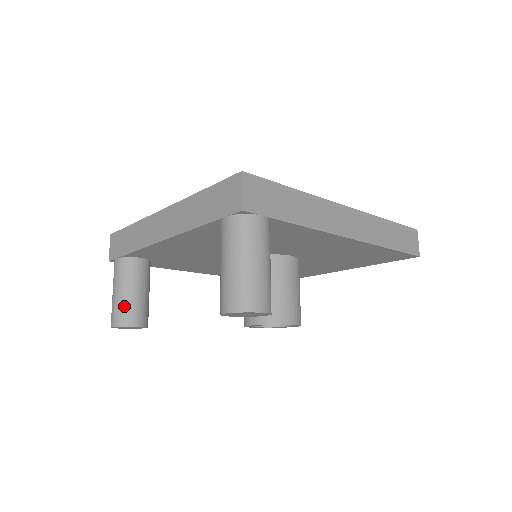
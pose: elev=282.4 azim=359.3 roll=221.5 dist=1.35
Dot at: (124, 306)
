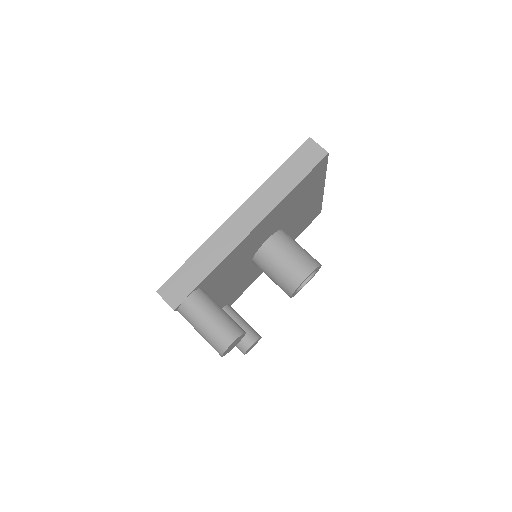
Dot at: occluded
